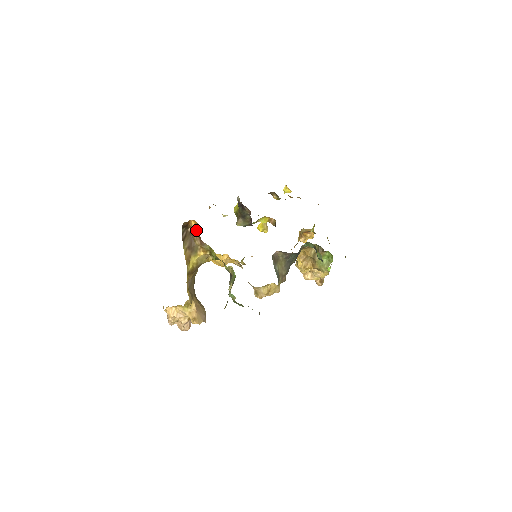
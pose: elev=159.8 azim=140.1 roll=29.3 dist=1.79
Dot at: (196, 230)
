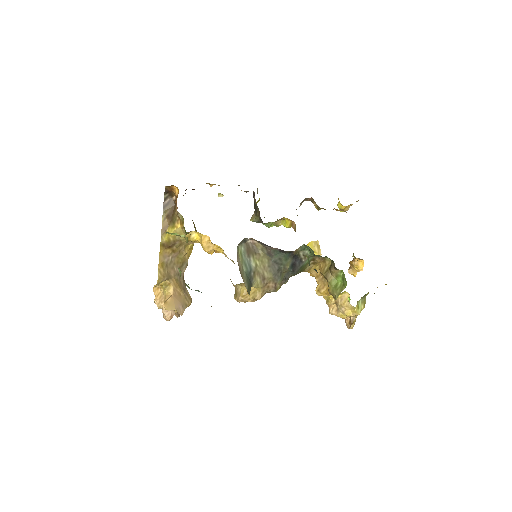
Dot at: occluded
